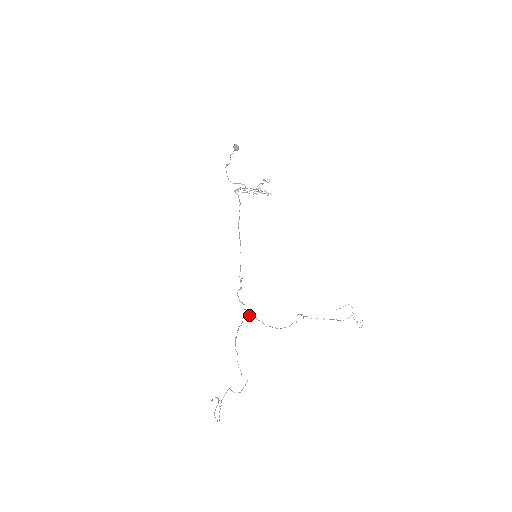
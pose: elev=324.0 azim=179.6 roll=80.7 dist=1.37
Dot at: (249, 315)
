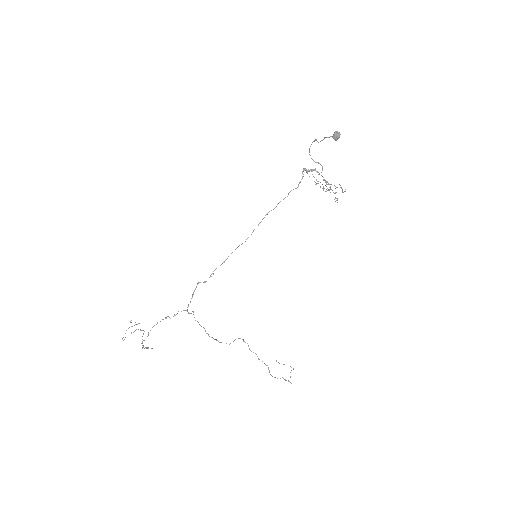
Dot at: (188, 312)
